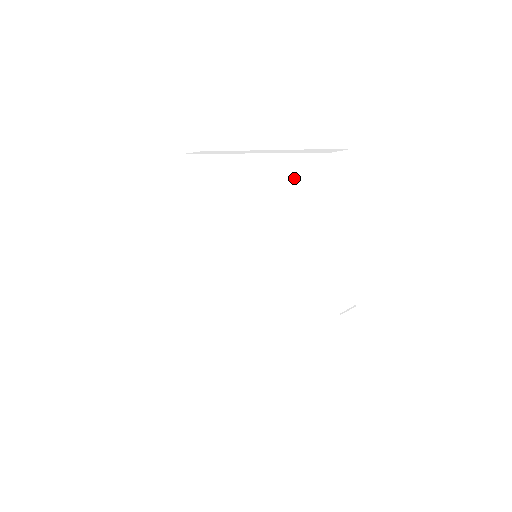
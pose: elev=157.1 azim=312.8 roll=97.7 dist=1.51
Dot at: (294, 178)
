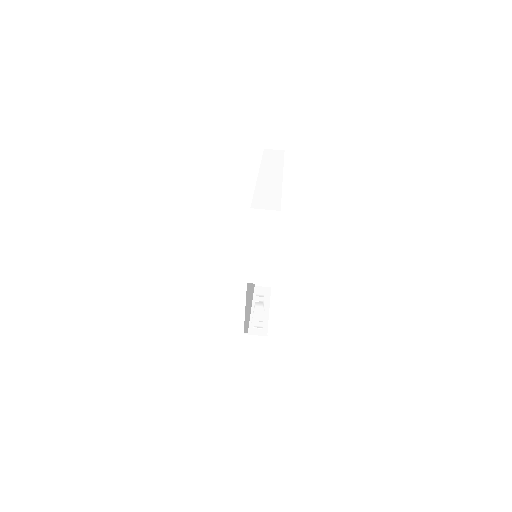
Dot at: occluded
